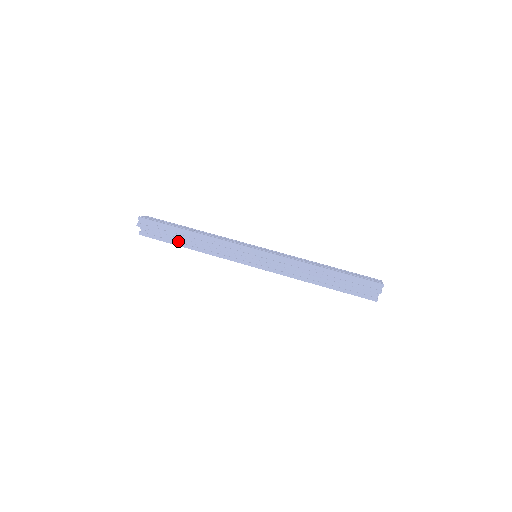
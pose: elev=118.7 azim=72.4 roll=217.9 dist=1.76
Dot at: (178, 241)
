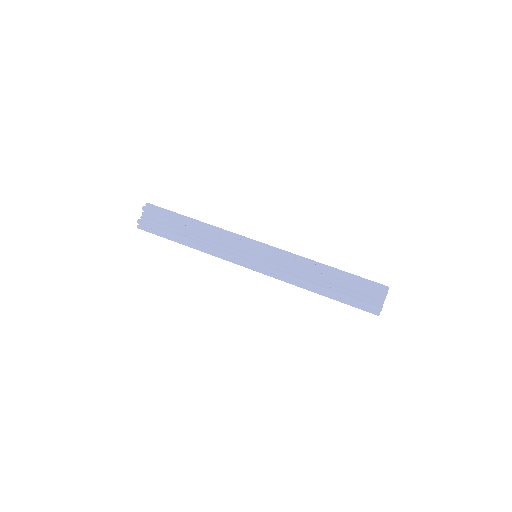
Dot at: occluded
